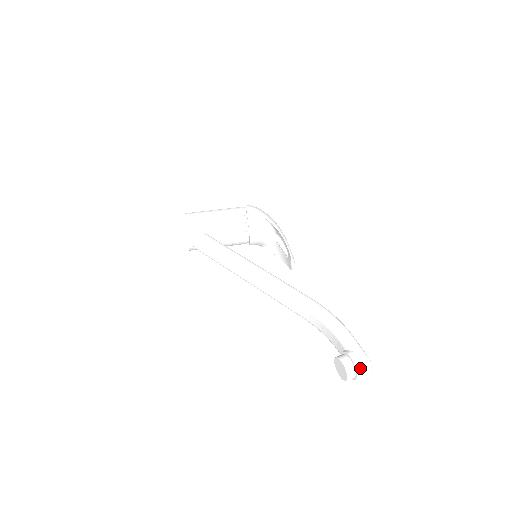
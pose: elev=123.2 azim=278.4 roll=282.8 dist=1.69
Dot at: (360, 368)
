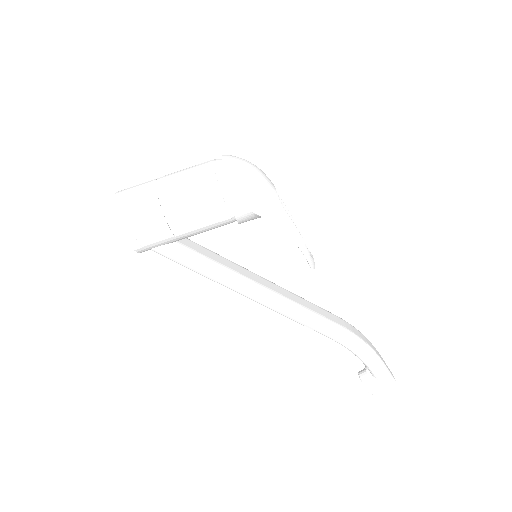
Dot at: occluded
